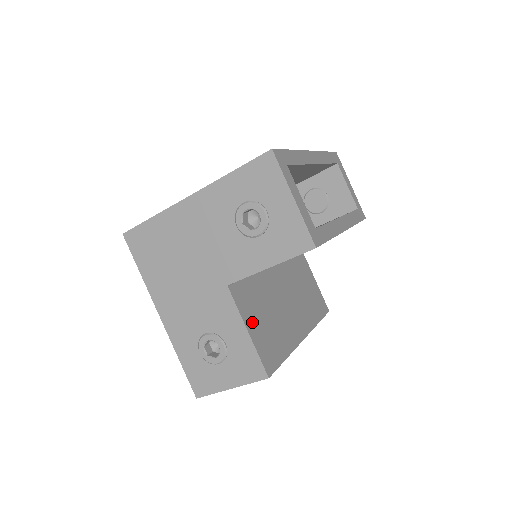
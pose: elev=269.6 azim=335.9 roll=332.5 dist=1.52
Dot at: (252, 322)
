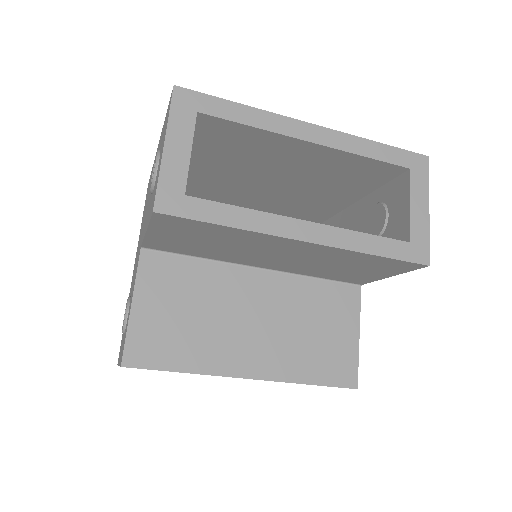
Dot at: (150, 301)
